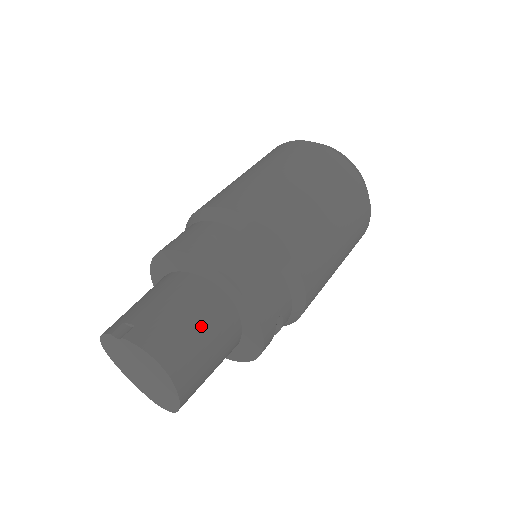
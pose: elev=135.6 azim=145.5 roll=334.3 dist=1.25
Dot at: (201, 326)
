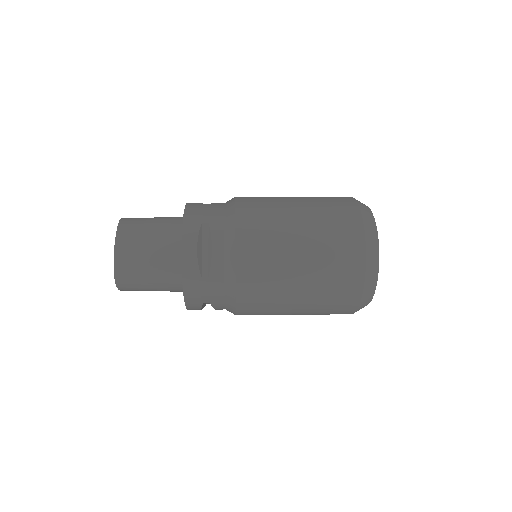
Dot at: (157, 218)
